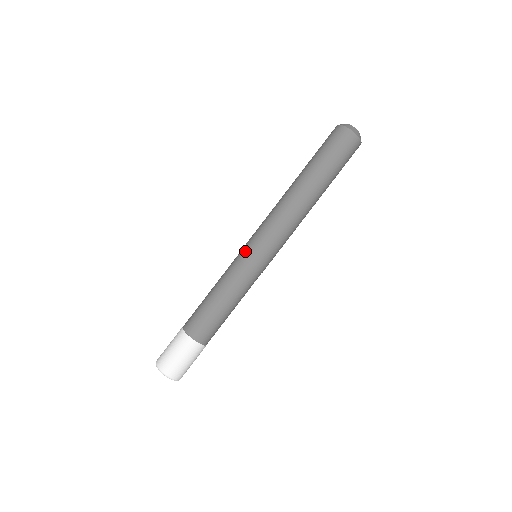
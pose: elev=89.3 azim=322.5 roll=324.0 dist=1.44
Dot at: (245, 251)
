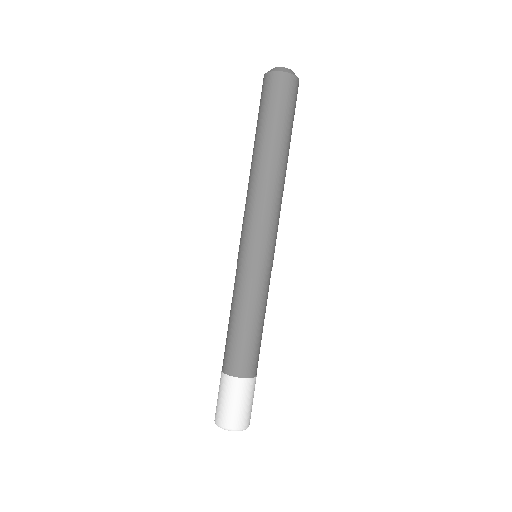
Dot at: occluded
